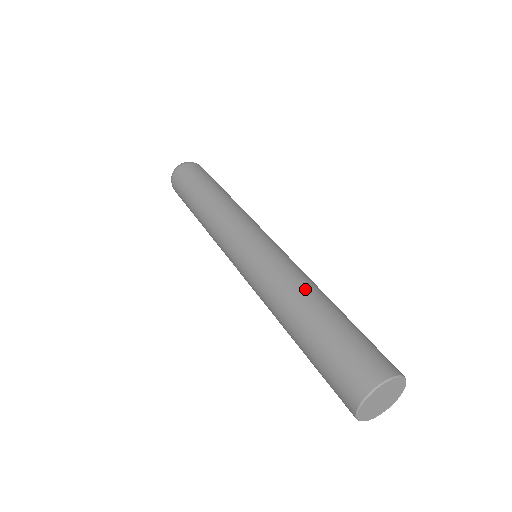
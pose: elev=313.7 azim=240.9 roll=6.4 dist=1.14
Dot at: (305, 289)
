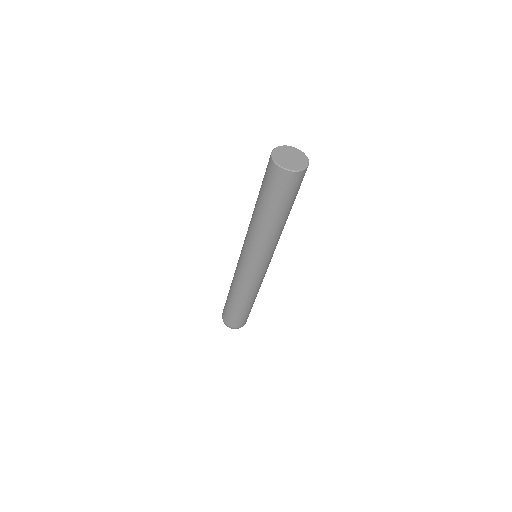
Dot at: occluded
